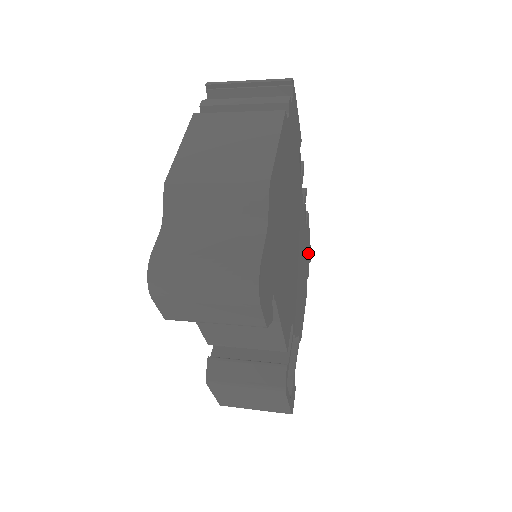
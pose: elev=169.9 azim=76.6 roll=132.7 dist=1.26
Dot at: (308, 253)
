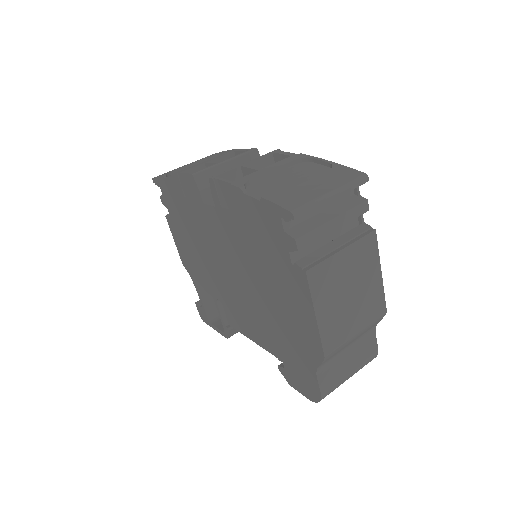
Dot at: occluded
